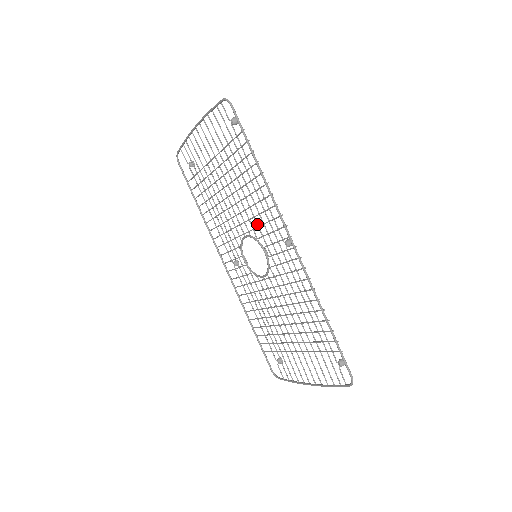
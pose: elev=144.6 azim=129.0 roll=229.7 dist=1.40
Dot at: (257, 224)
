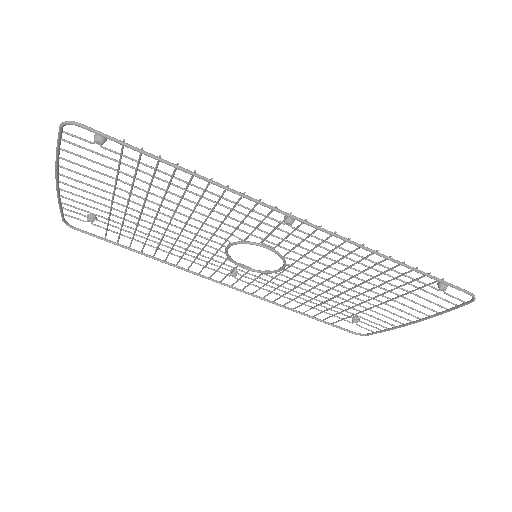
Dot at: (232, 227)
